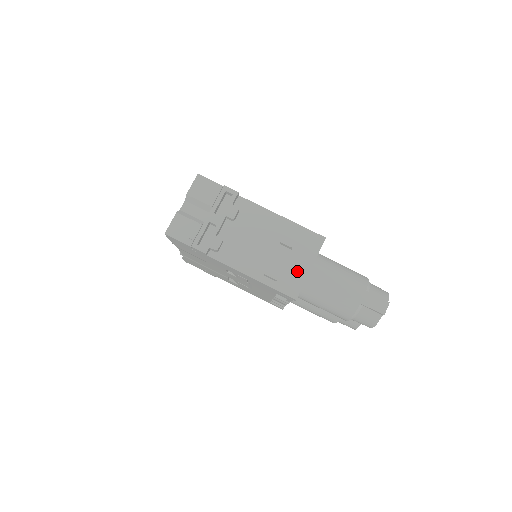
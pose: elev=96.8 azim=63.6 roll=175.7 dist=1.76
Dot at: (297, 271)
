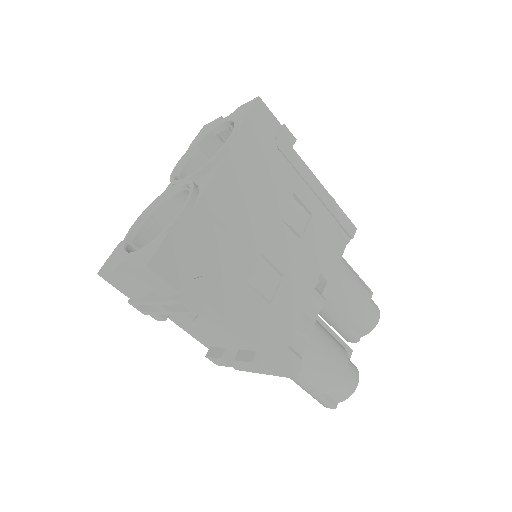
Dot at: occluded
